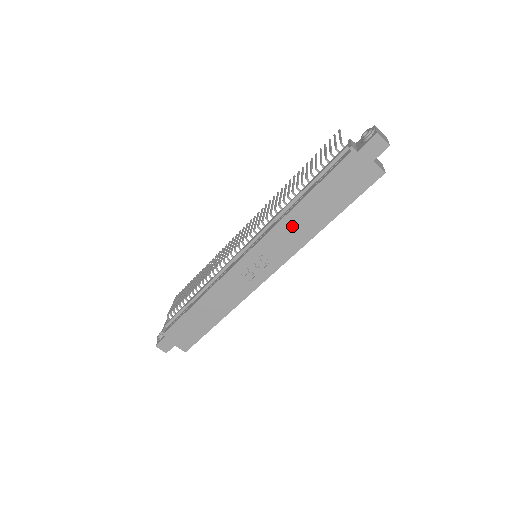
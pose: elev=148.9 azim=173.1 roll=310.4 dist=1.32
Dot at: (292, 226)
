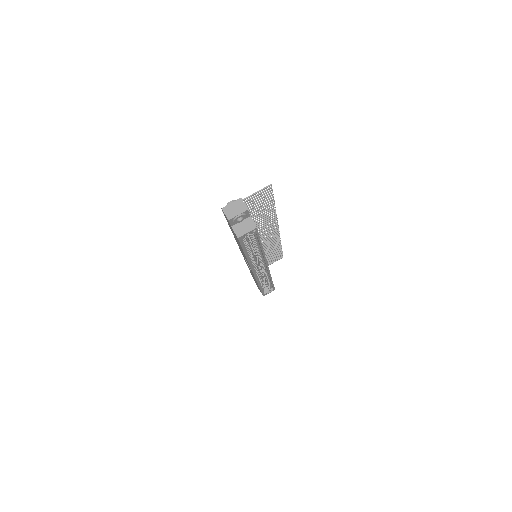
Dot at: (240, 248)
